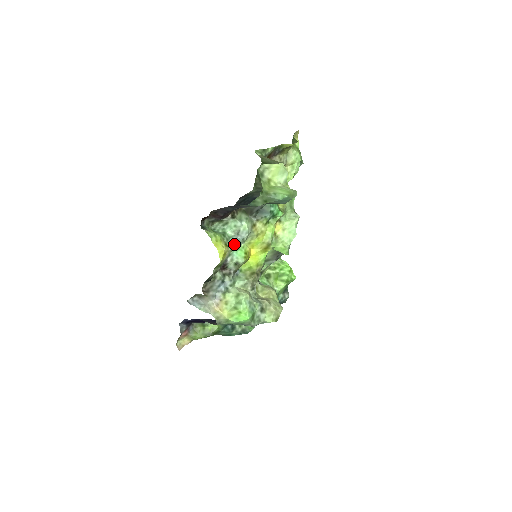
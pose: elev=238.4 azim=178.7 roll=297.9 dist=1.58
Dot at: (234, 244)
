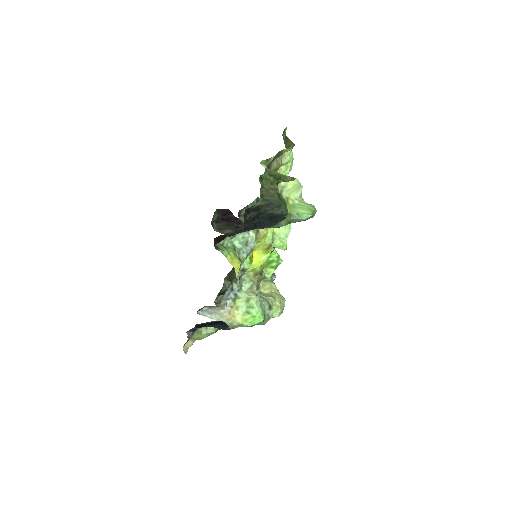
Dot at: (245, 256)
